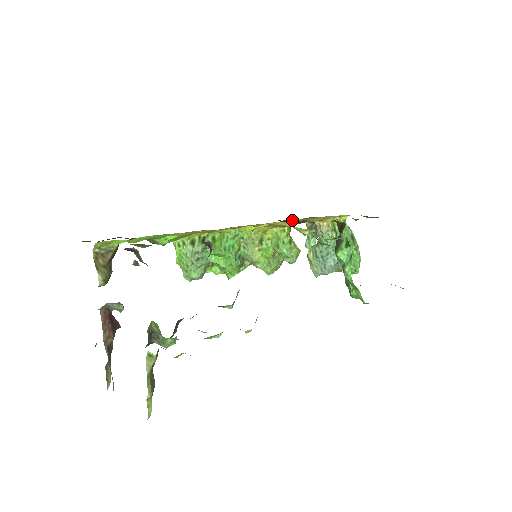
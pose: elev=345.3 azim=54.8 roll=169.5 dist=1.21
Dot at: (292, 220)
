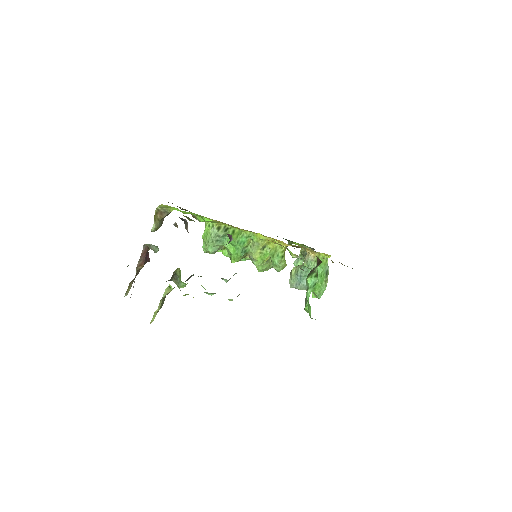
Dot at: occluded
